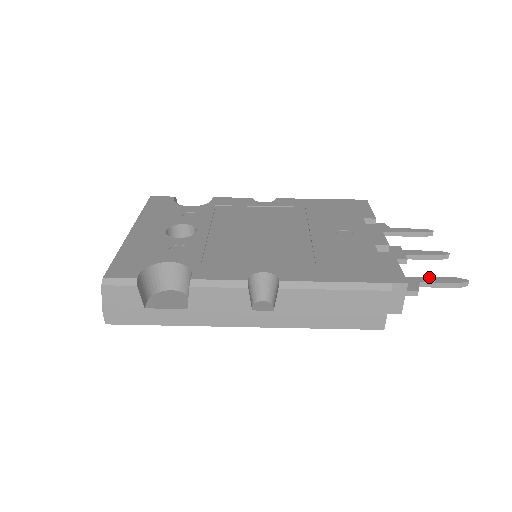
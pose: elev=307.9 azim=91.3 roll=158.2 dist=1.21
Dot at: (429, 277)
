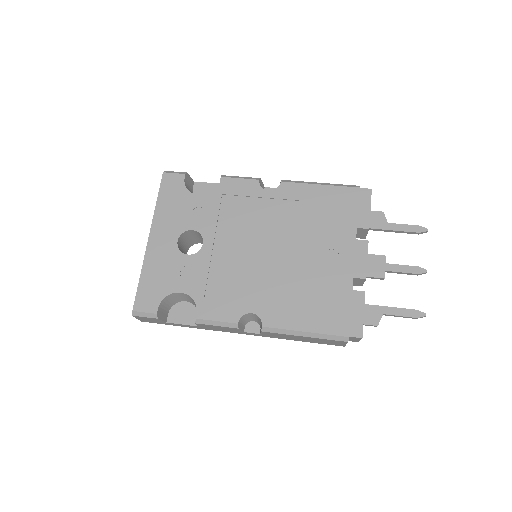
Dot at: (394, 308)
